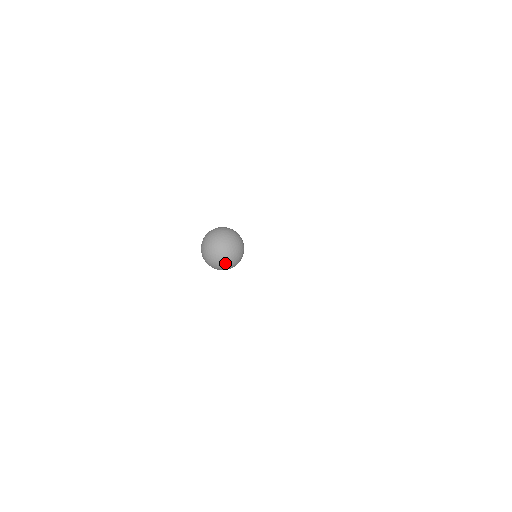
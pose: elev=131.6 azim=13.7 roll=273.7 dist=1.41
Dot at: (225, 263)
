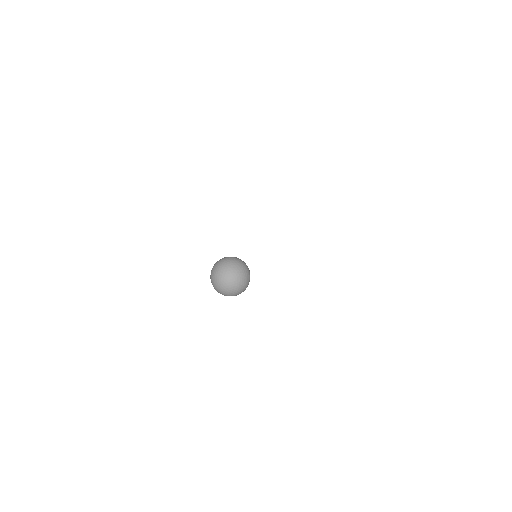
Dot at: (248, 284)
